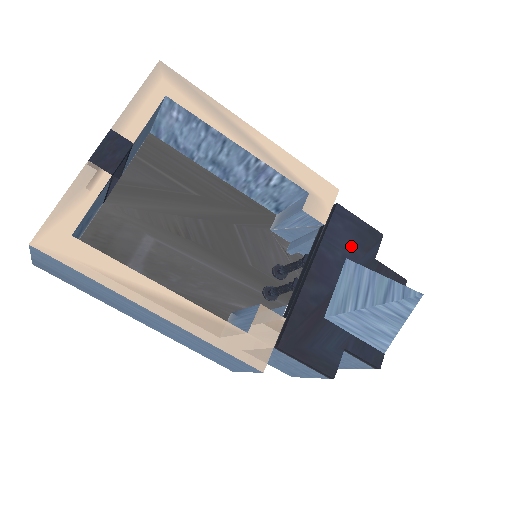
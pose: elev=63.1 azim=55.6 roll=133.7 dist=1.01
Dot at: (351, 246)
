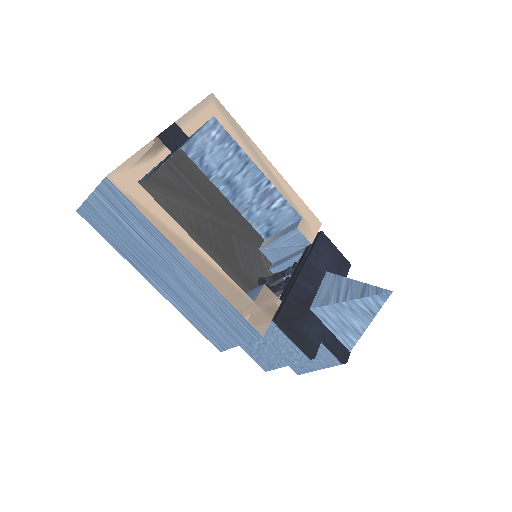
Dot at: (330, 264)
